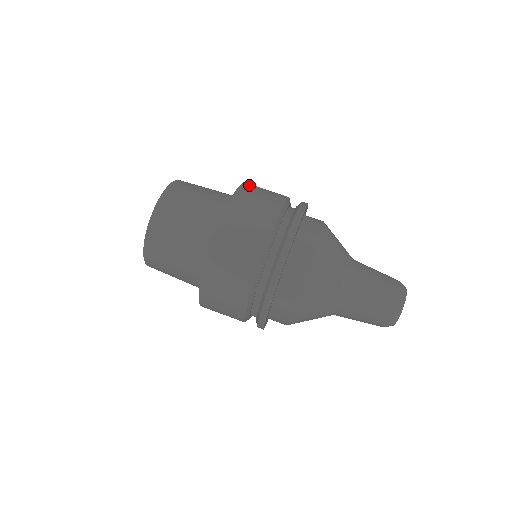
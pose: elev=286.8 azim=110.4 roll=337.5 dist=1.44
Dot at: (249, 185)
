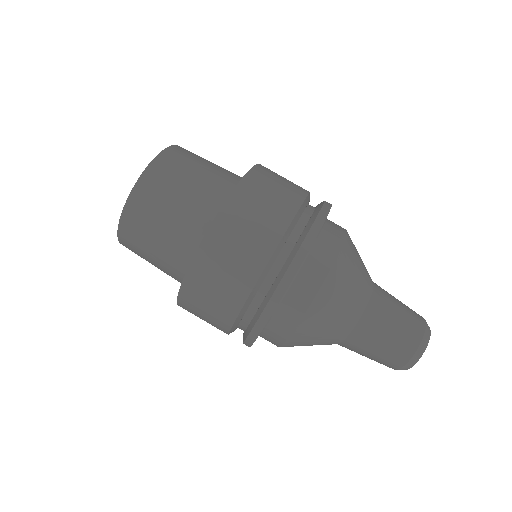
Dot at: (262, 170)
